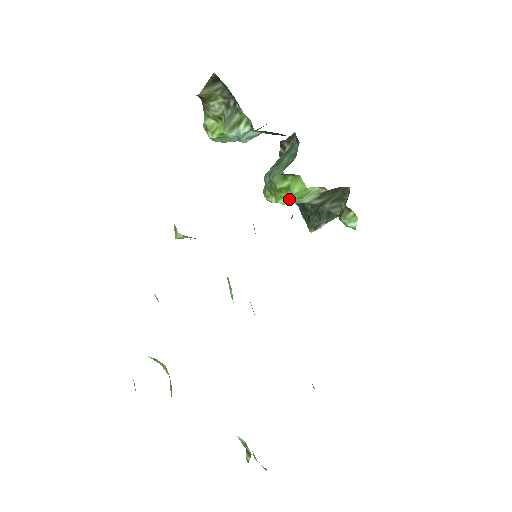
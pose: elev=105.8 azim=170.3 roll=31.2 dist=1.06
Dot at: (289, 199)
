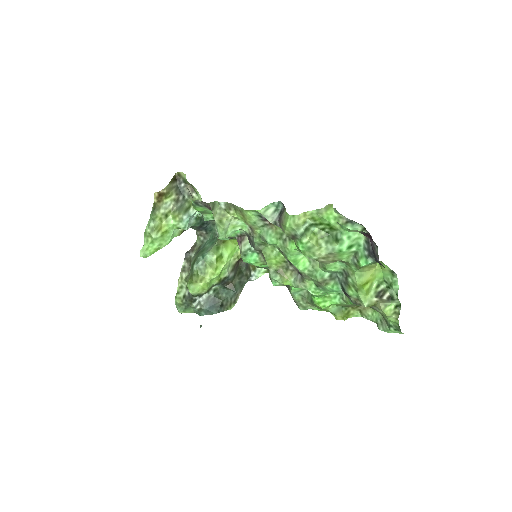
Dot at: (224, 265)
